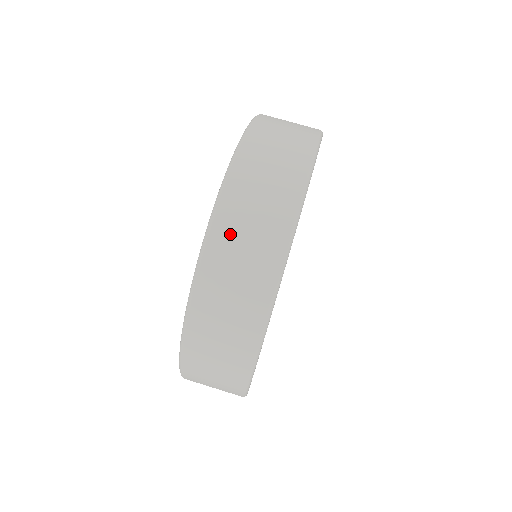
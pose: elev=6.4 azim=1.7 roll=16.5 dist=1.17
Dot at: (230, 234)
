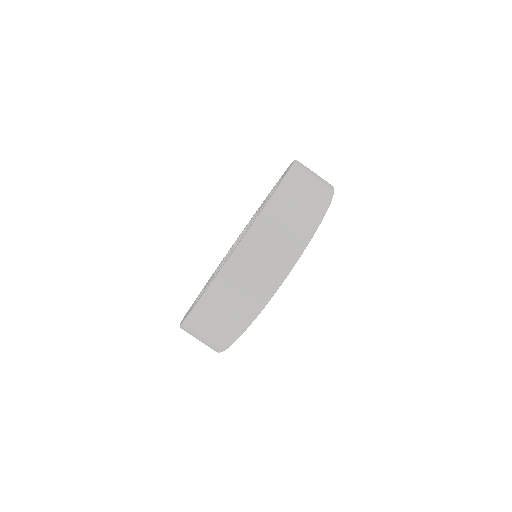
Dot at: (265, 235)
